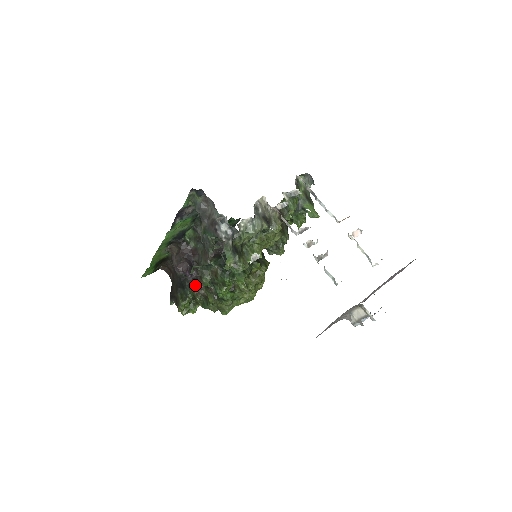
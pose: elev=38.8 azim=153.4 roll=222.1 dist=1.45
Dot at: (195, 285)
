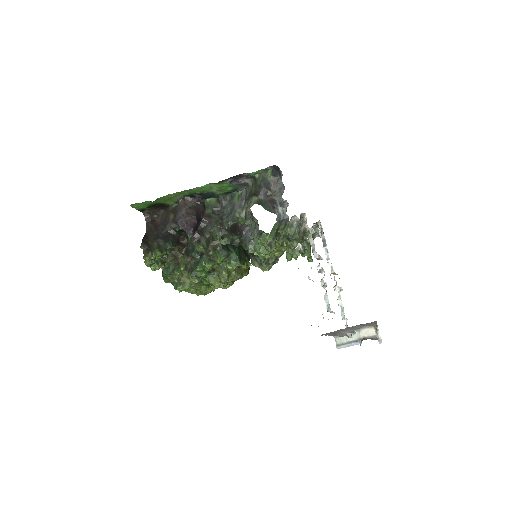
Dot at: (177, 246)
